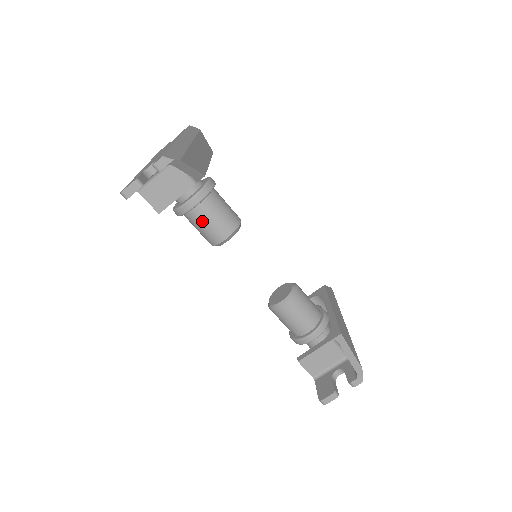
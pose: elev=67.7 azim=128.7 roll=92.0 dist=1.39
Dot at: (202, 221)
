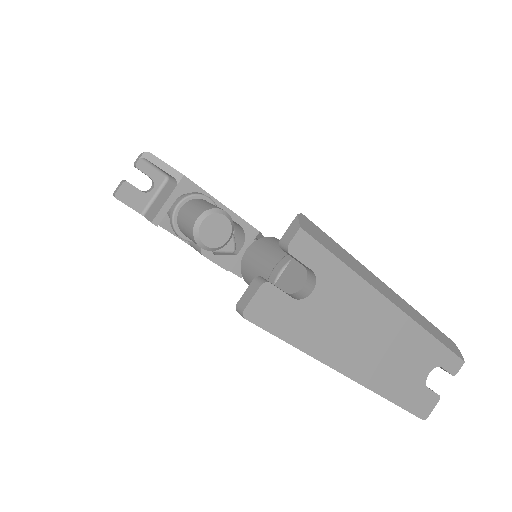
Dot at: (184, 216)
